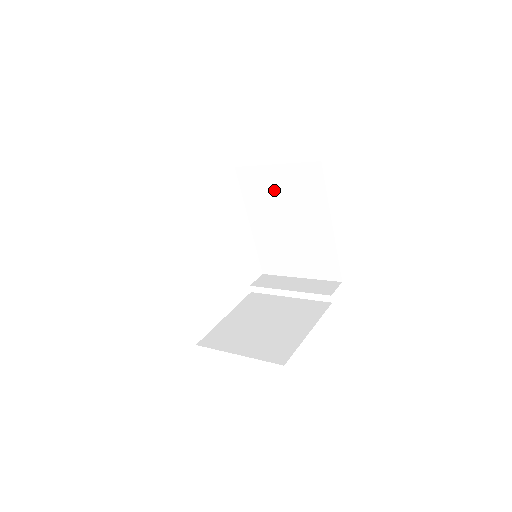
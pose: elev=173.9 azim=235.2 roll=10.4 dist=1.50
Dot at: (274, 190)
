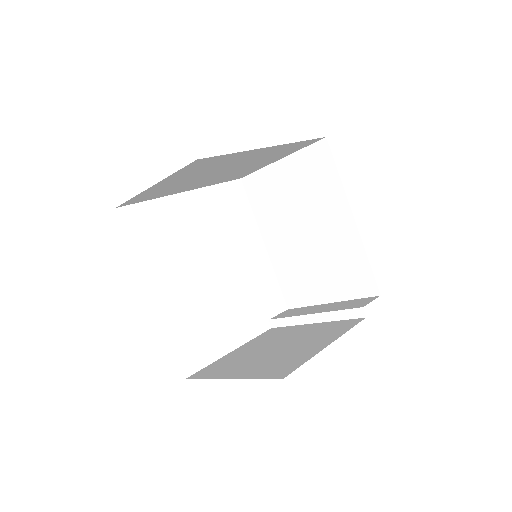
Dot at: (283, 192)
